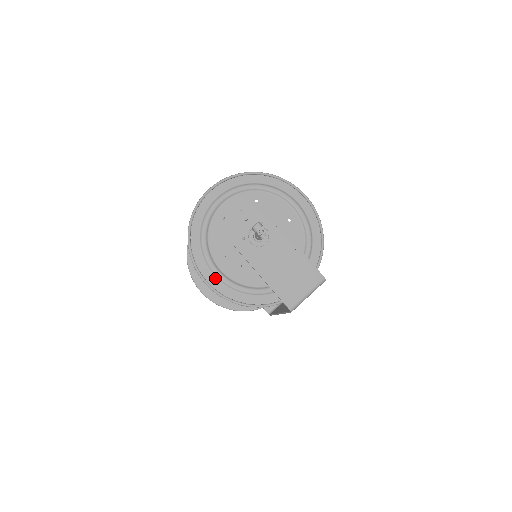
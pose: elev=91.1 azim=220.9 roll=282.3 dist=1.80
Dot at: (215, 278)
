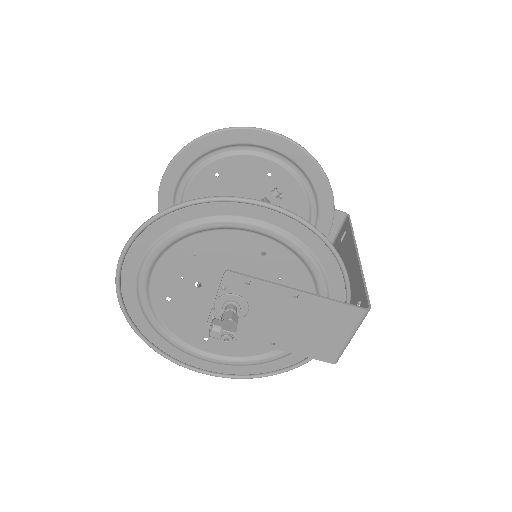
Dot at: (213, 363)
